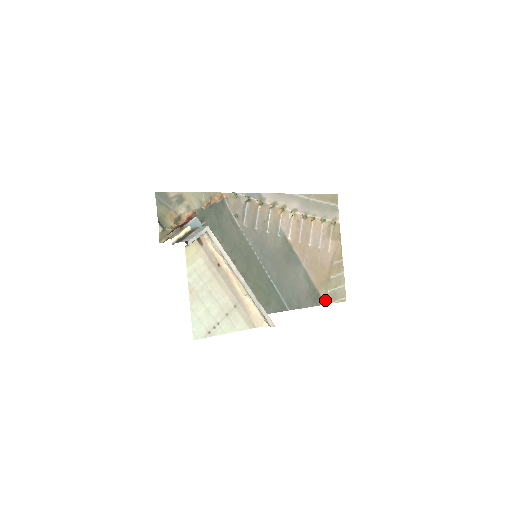
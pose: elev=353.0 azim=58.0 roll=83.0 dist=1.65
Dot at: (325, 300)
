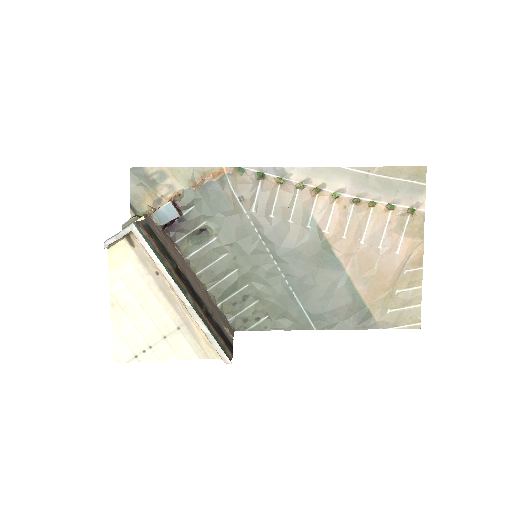
Dot at: (380, 323)
